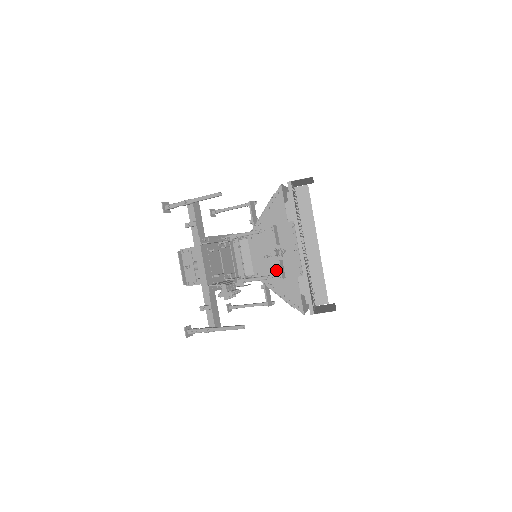
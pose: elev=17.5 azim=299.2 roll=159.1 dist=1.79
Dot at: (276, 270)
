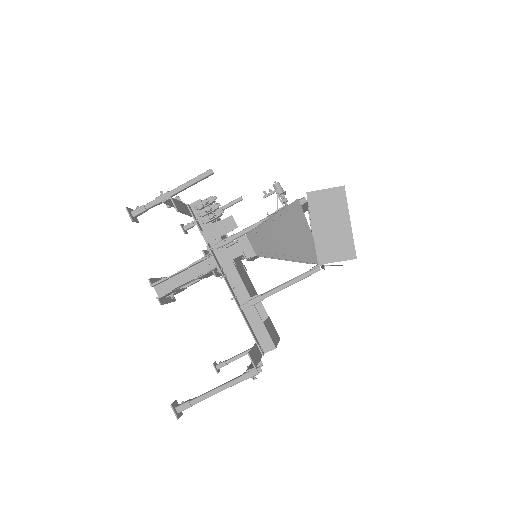
Dot at: occluded
